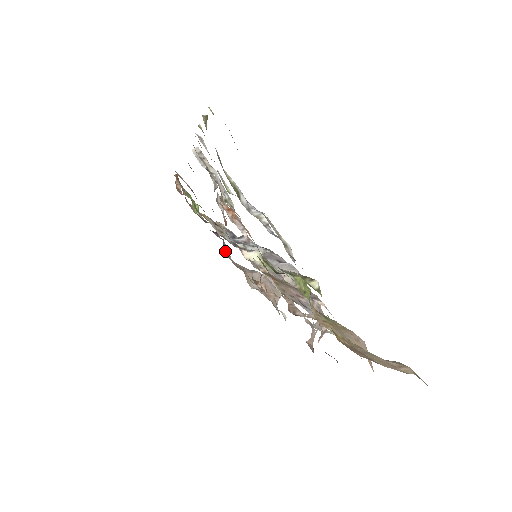
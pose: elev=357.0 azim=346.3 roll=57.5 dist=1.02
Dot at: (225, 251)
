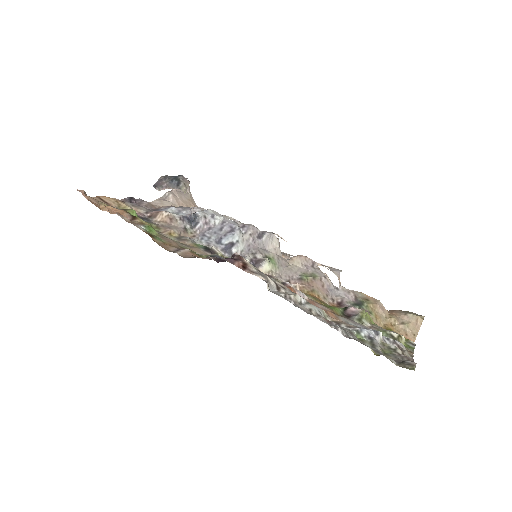
Dot at: occluded
